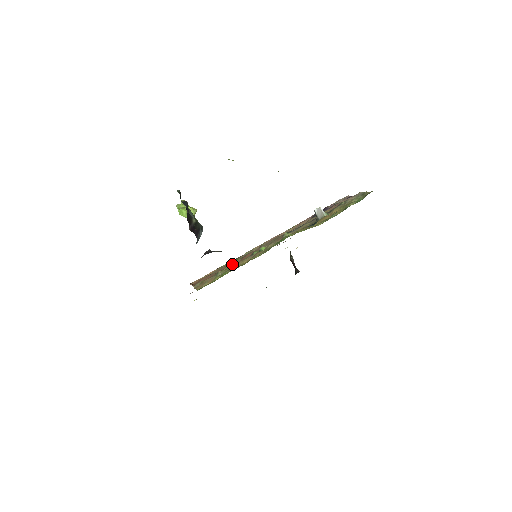
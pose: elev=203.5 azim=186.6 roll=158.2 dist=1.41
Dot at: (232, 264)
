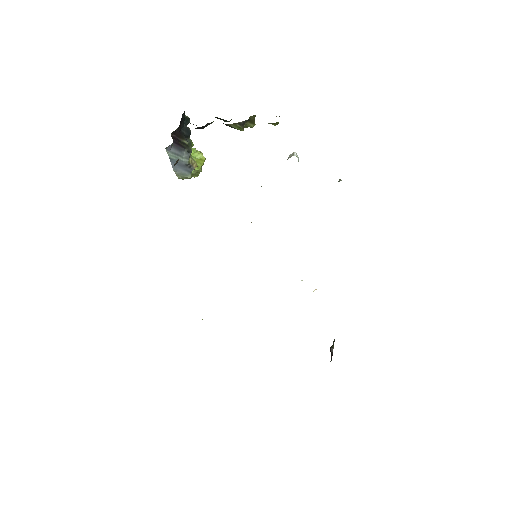
Dot at: occluded
